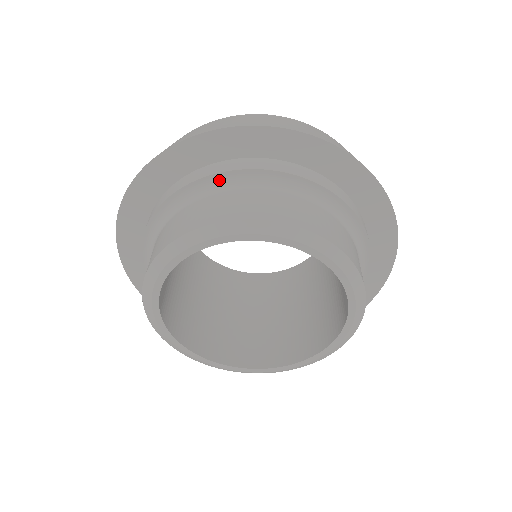
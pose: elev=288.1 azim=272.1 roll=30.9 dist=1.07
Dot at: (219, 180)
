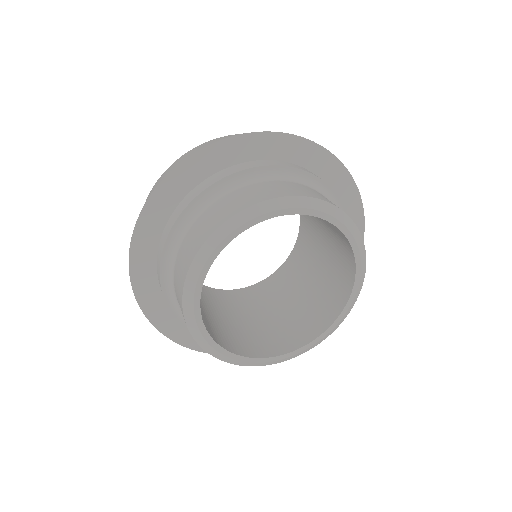
Dot at: (220, 187)
